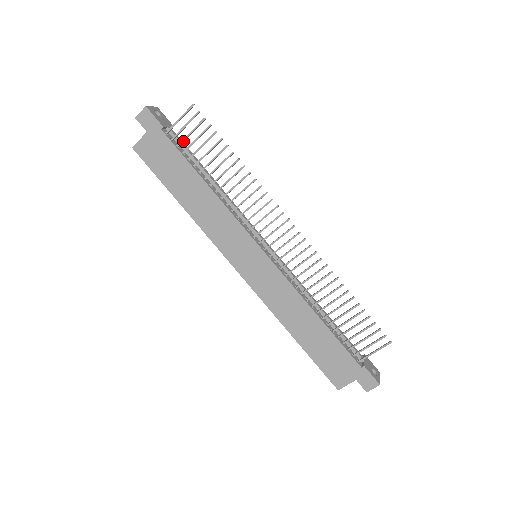
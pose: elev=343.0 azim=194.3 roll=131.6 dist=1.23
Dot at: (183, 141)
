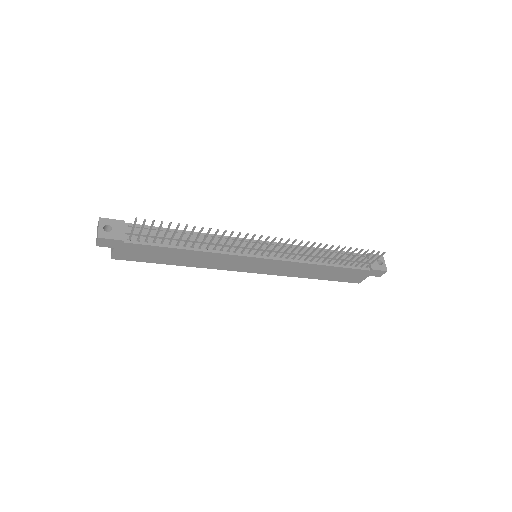
Dot at: (147, 238)
